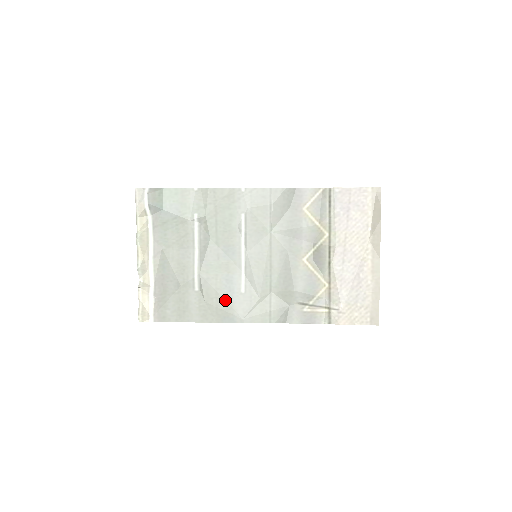
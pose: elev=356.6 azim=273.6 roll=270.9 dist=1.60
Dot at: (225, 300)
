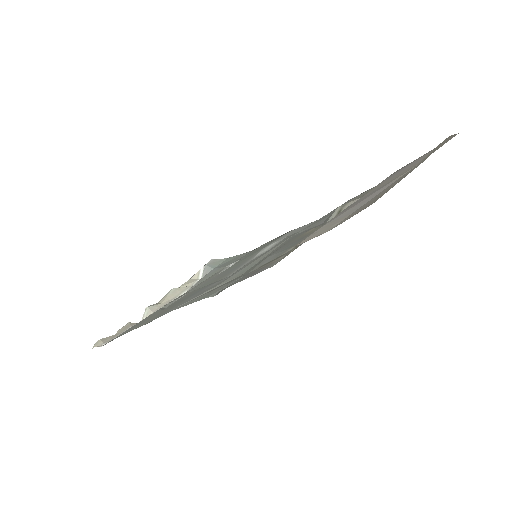
Dot at: occluded
